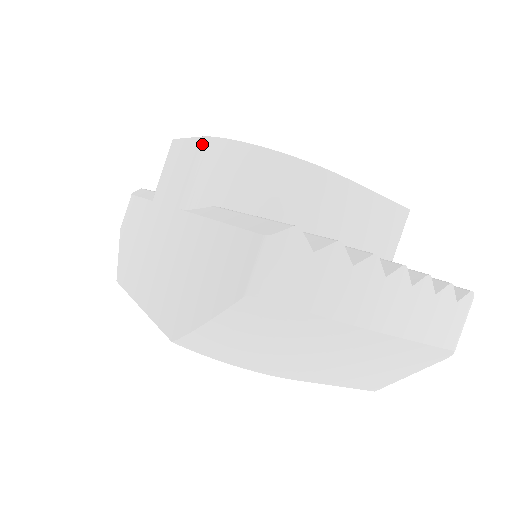
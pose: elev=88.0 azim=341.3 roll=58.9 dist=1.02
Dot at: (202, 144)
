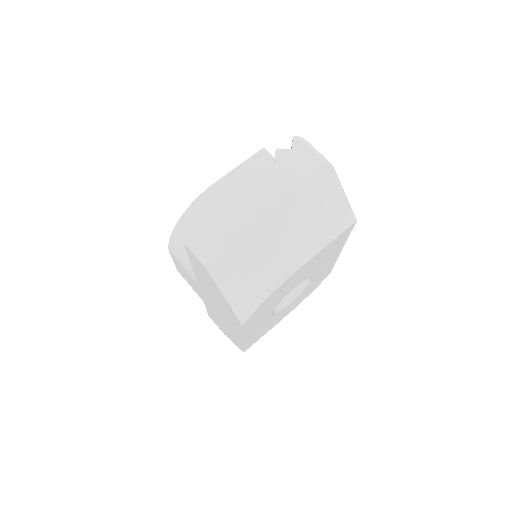
Dot at: (172, 255)
